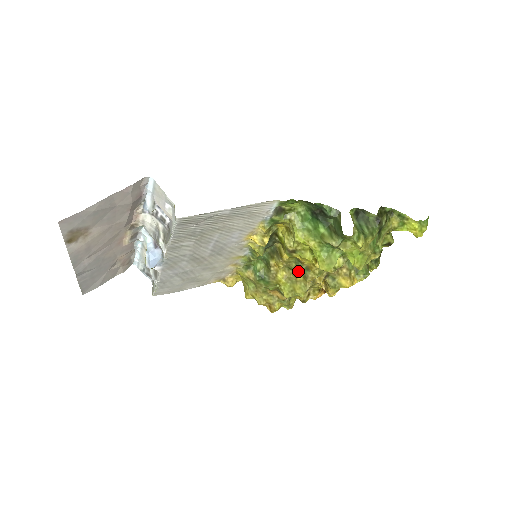
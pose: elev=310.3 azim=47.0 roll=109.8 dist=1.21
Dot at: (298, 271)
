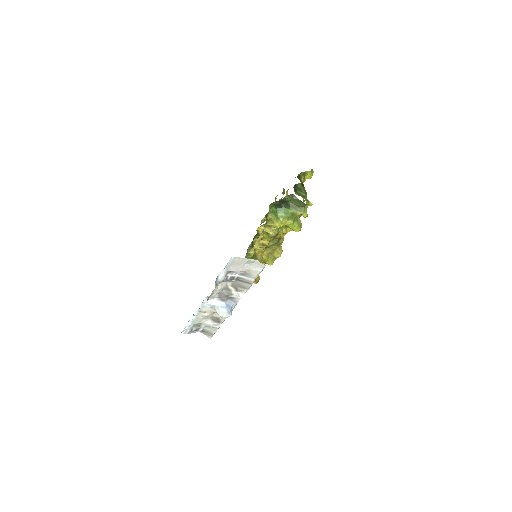
Dot at: (274, 245)
